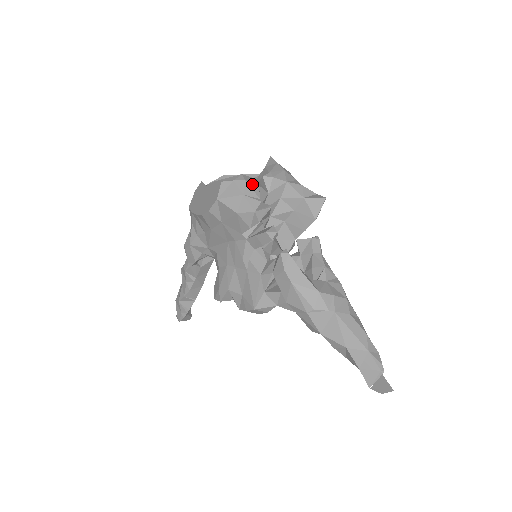
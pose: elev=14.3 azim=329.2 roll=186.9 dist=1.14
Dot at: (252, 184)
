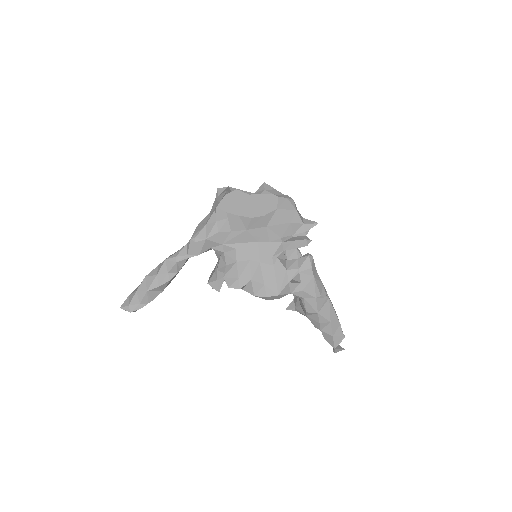
Dot at: (295, 204)
